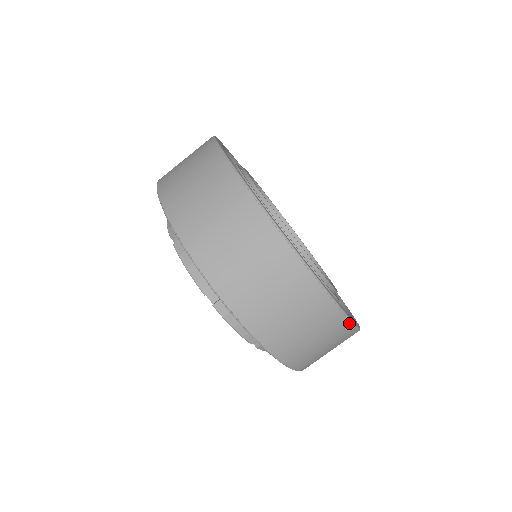
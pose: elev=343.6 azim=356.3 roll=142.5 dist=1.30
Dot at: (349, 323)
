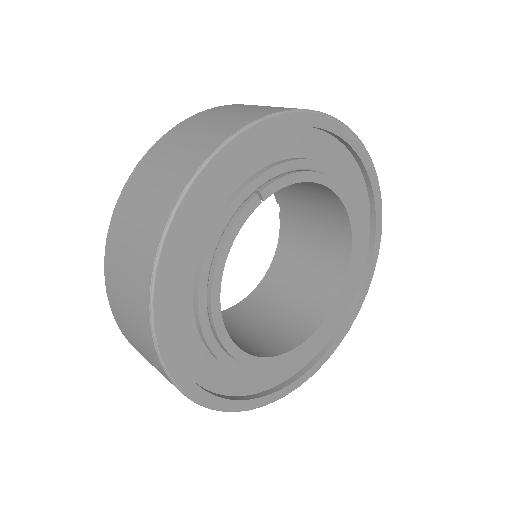
Dot at: (237, 410)
